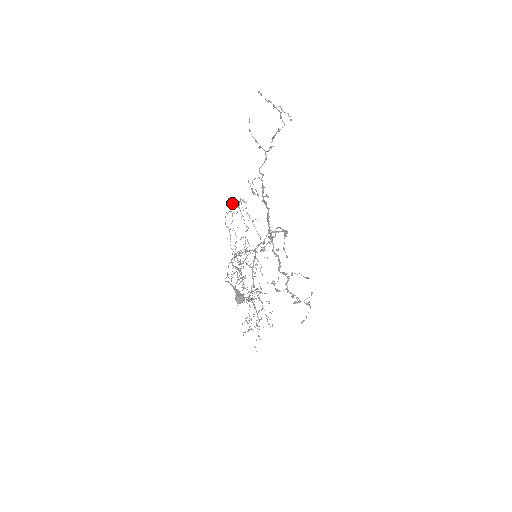
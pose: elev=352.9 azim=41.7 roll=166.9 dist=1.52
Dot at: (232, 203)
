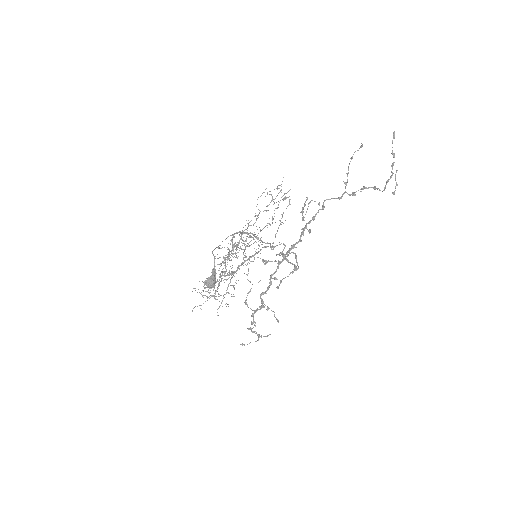
Dot at: occluded
